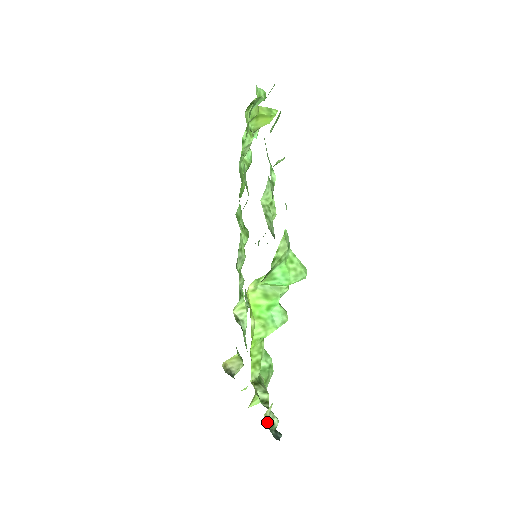
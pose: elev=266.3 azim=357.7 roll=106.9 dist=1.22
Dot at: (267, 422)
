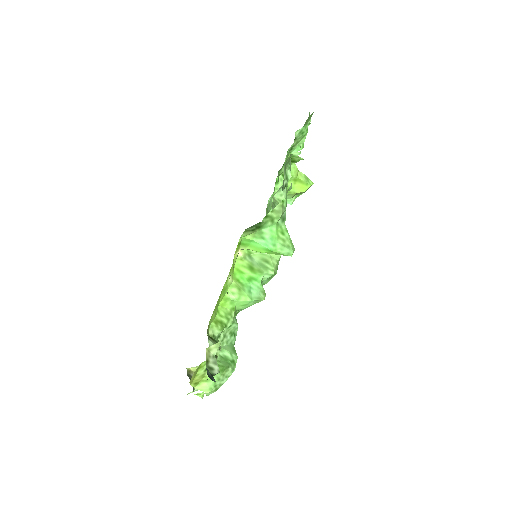
Dot at: (207, 359)
